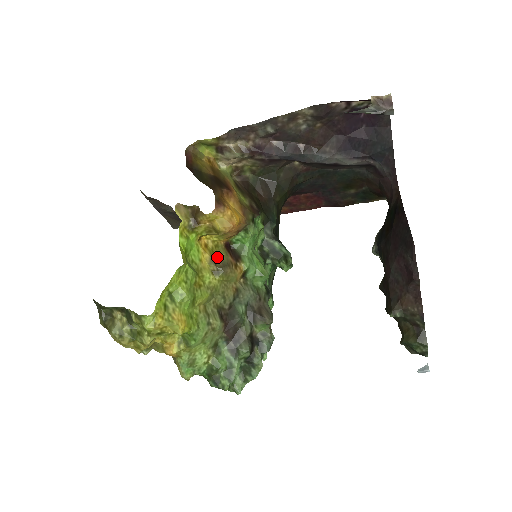
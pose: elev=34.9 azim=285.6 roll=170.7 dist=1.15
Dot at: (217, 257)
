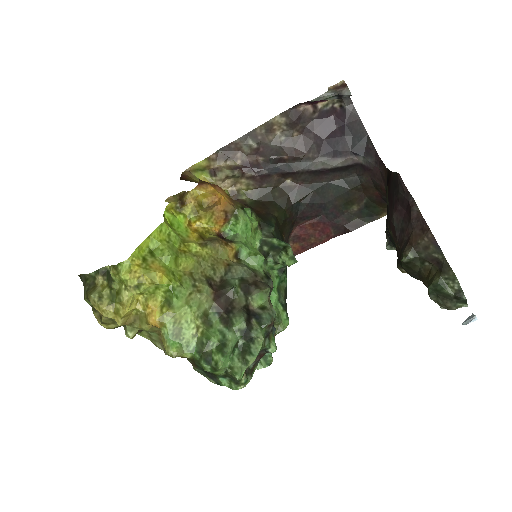
Dot at: (207, 238)
